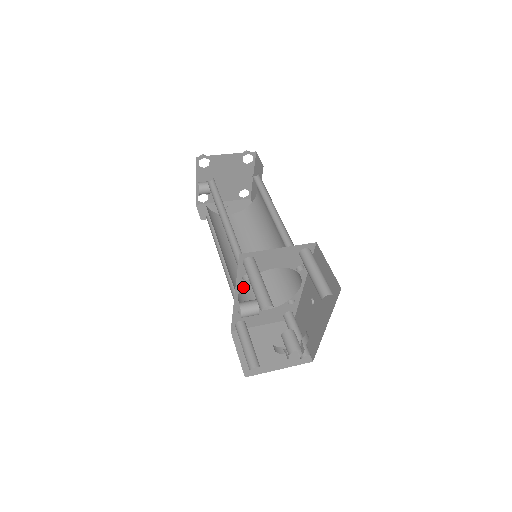
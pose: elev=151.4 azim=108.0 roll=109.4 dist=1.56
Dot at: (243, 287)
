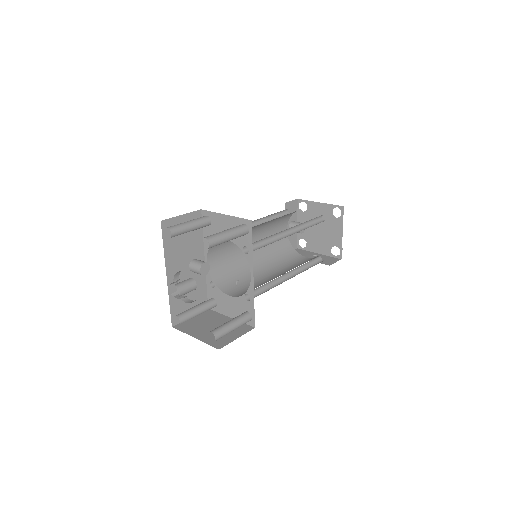
Dot at: (237, 279)
